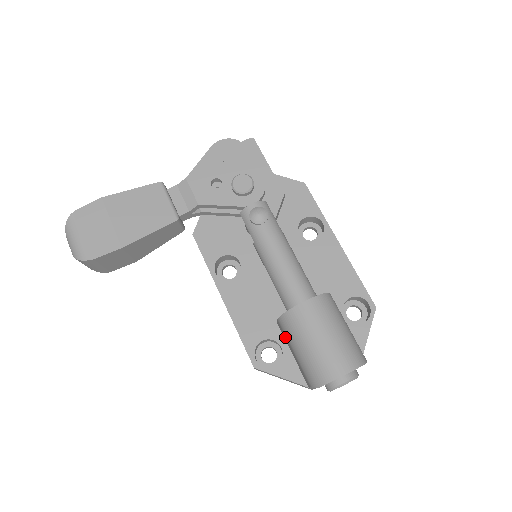
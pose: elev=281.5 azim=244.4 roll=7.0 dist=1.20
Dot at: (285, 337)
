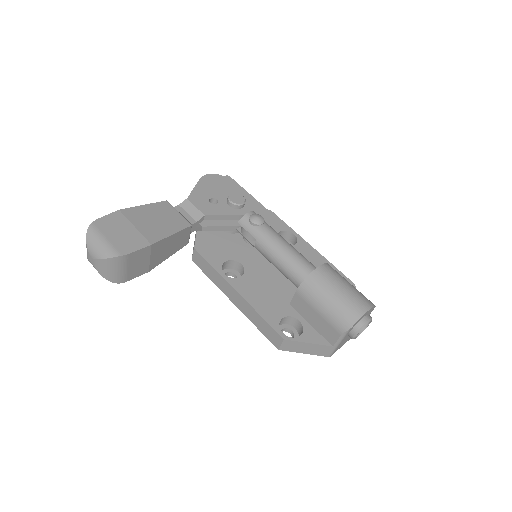
Dot at: (305, 306)
